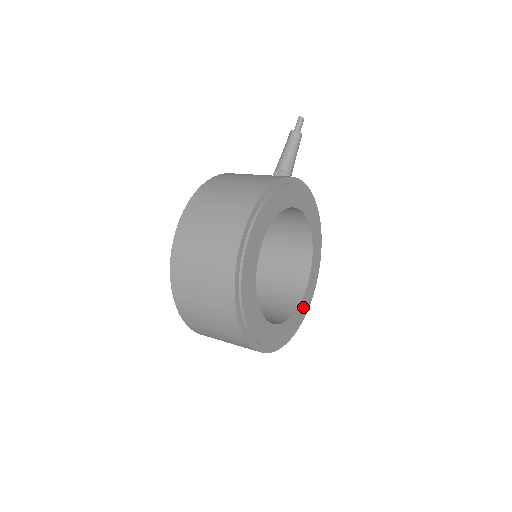
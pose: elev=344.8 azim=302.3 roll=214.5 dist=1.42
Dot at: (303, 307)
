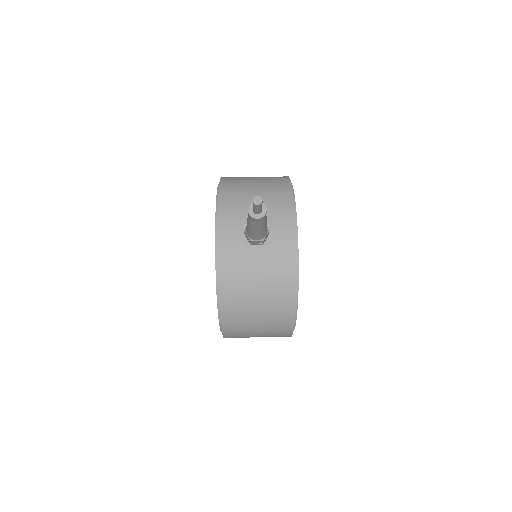
Dot at: occluded
